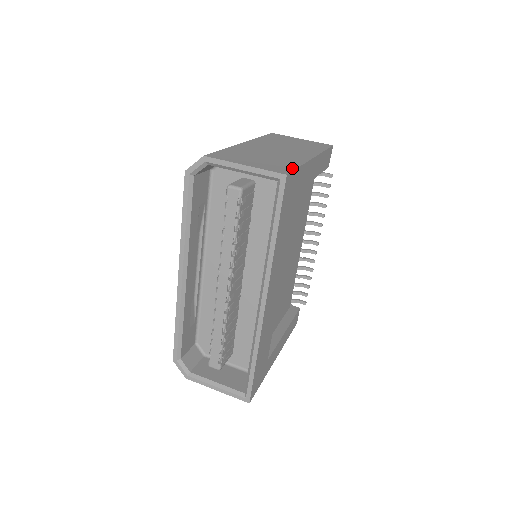
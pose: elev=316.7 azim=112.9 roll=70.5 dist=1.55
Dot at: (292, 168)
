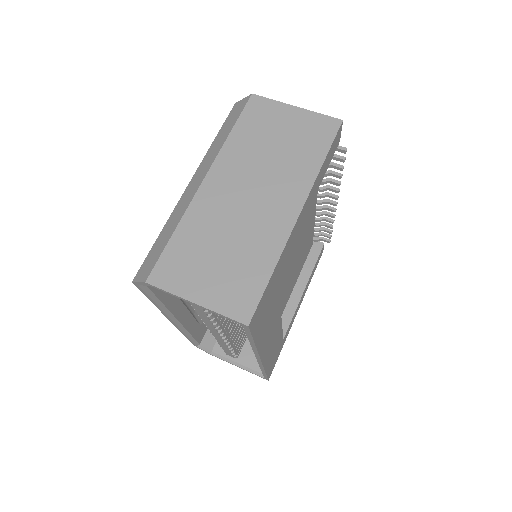
Dot at: (259, 290)
